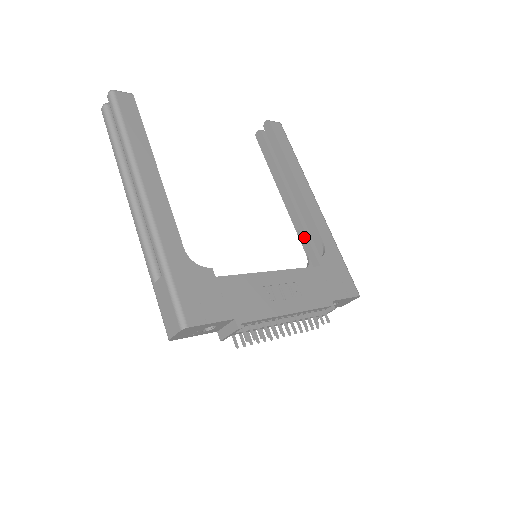
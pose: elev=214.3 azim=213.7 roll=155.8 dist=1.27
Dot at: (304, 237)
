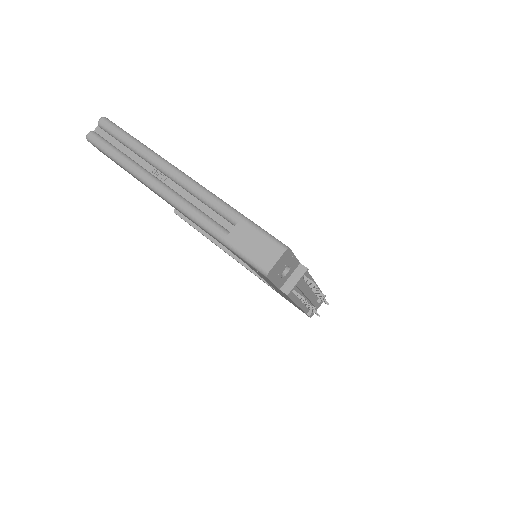
Dot at: occluded
